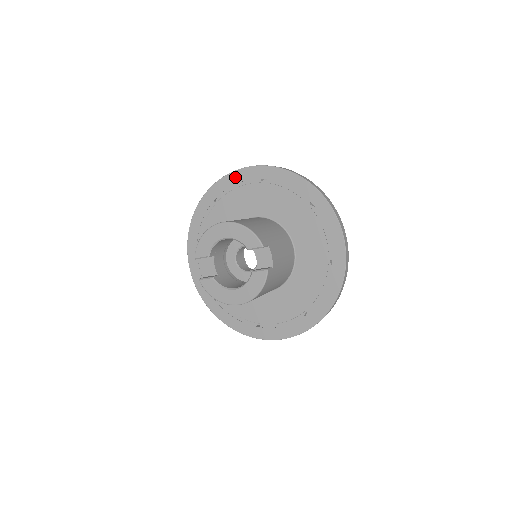
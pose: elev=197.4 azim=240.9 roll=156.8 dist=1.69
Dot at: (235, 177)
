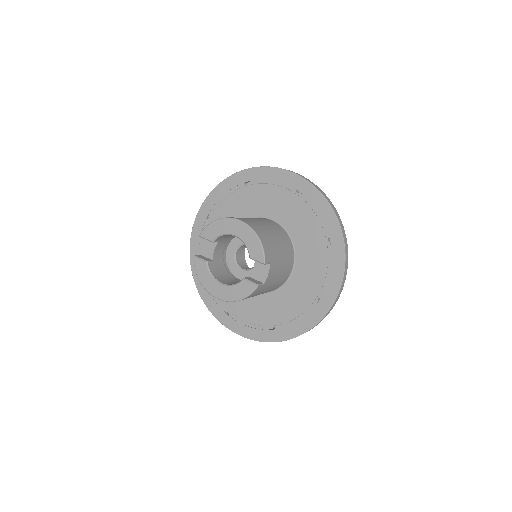
Dot at: (274, 173)
